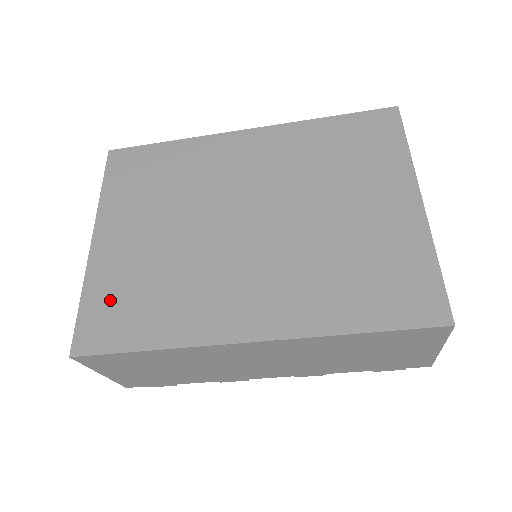
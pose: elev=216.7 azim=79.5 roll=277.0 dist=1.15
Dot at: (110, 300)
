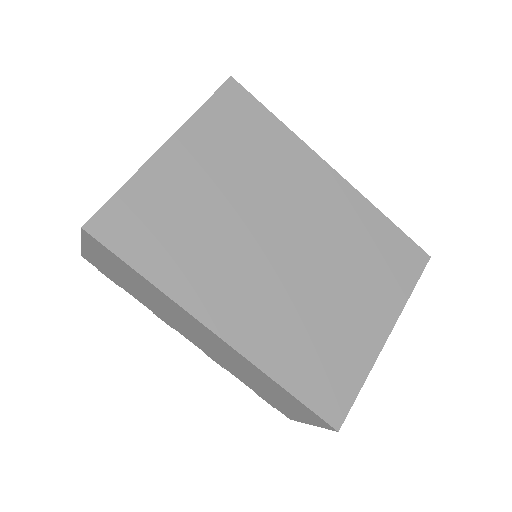
Dot at: (144, 210)
